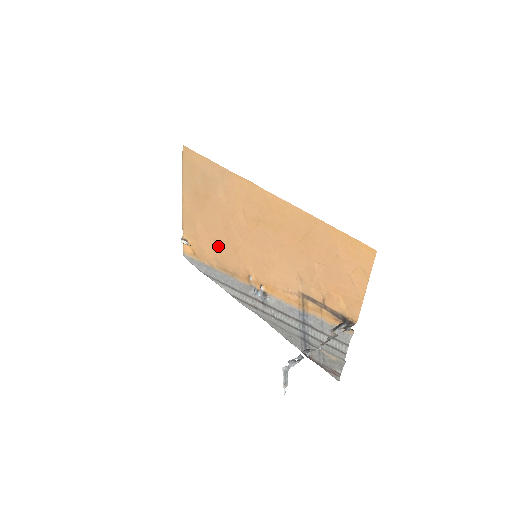
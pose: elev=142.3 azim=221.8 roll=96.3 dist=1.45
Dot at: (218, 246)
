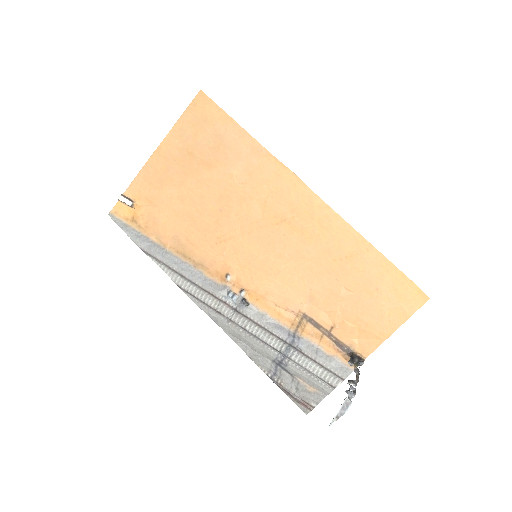
Dot at: (191, 225)
